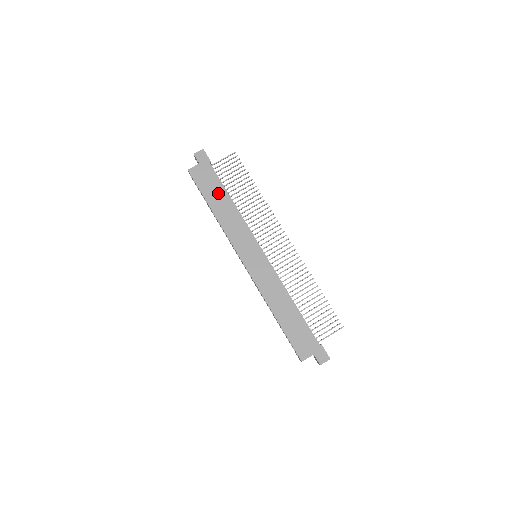
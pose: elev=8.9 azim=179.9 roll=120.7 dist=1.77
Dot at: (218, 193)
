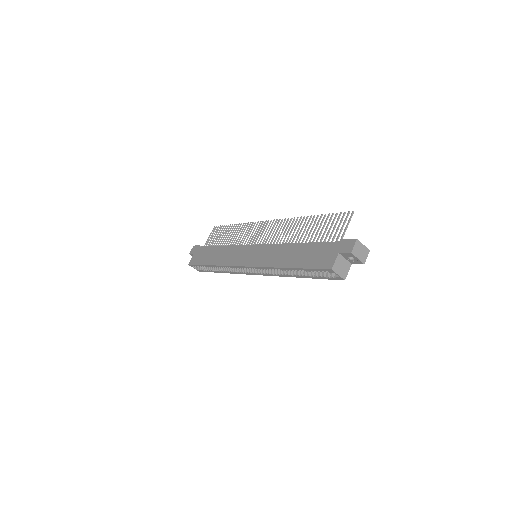
Dot at: (210, 253)
